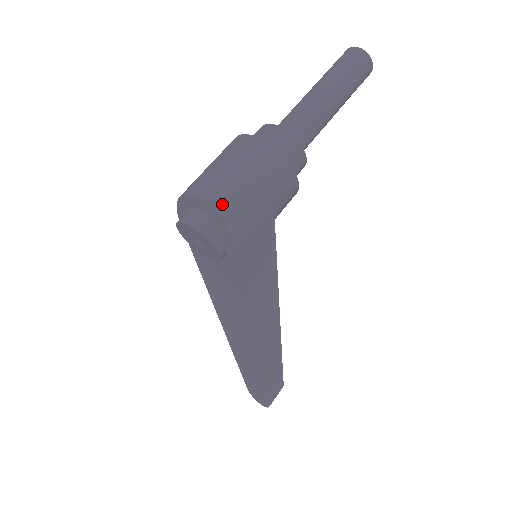
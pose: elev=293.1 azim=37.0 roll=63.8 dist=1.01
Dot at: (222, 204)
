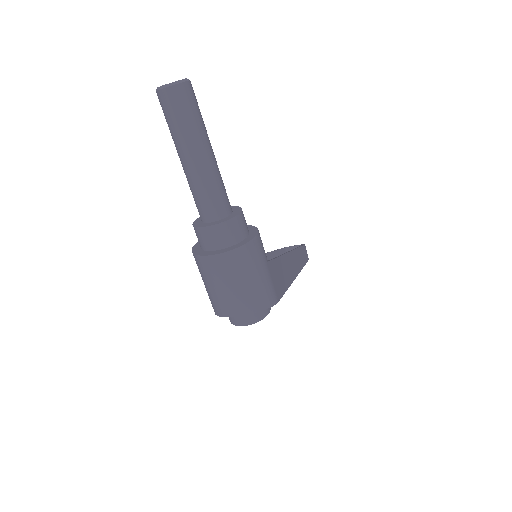
Dot at: (255, 306)
